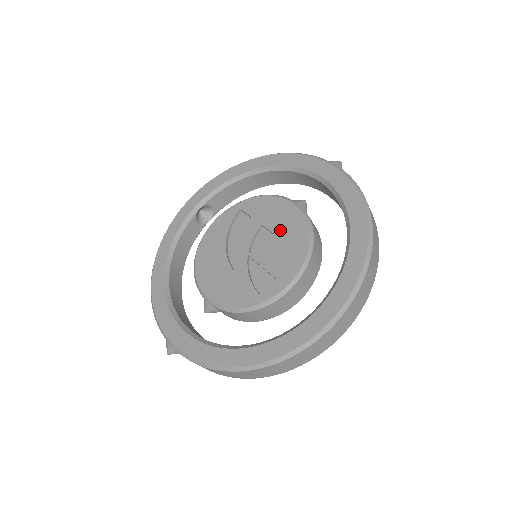
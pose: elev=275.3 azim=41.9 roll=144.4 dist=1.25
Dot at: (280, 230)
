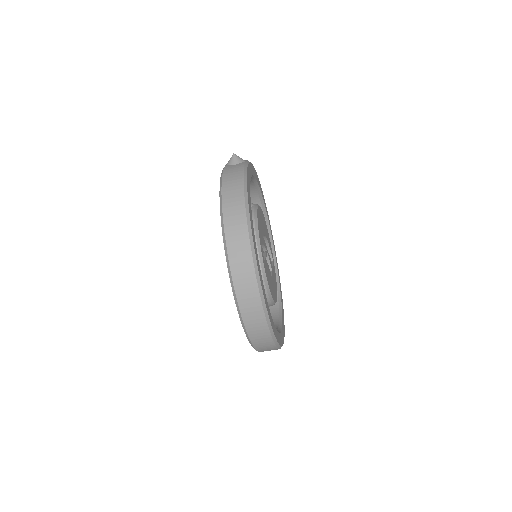
Dot at: occluded
